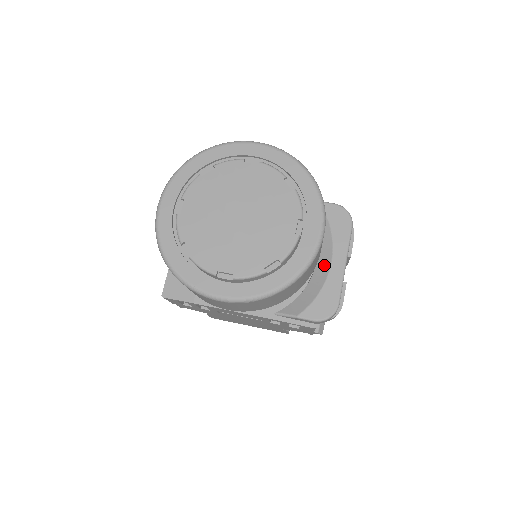
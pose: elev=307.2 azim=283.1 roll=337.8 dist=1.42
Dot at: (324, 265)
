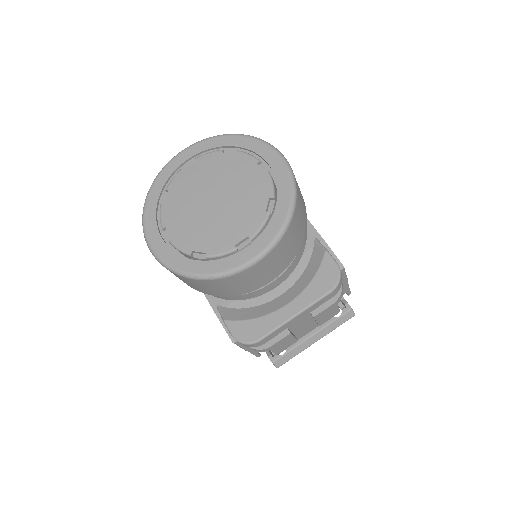
Dot at: (281, 302)
